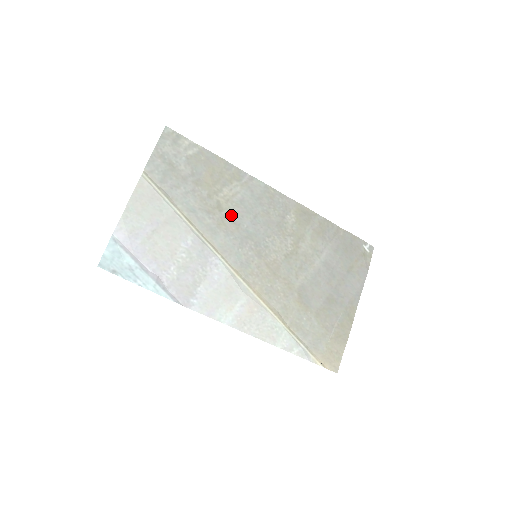
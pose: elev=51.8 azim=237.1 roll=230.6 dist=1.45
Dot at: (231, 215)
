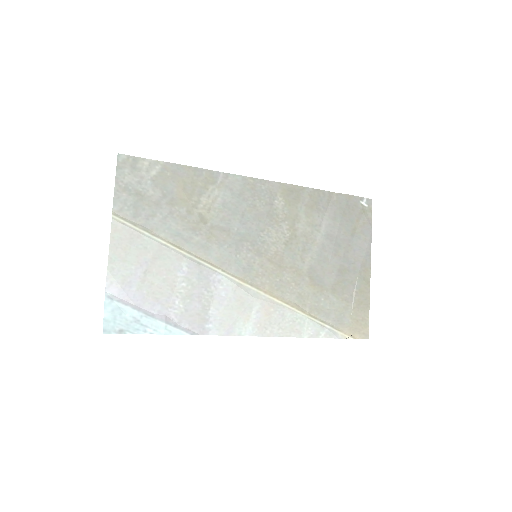
Dot at: (218, 223)
